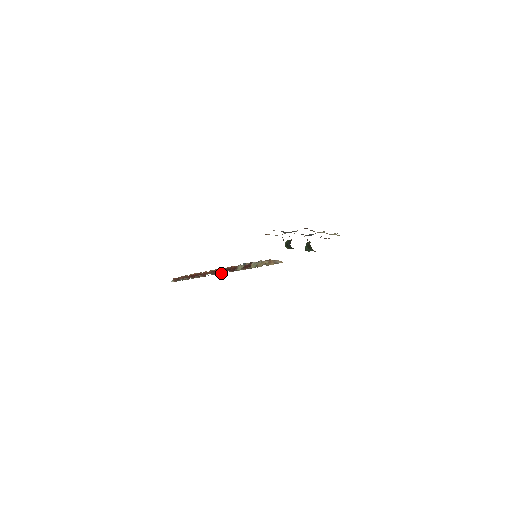
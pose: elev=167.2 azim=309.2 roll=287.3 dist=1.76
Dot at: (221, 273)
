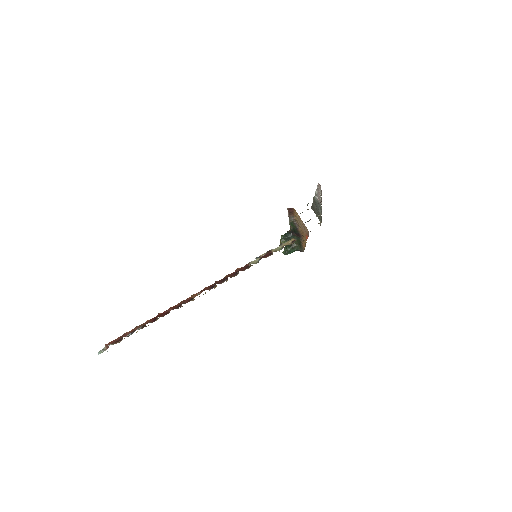
Dot at: (224, 281)
